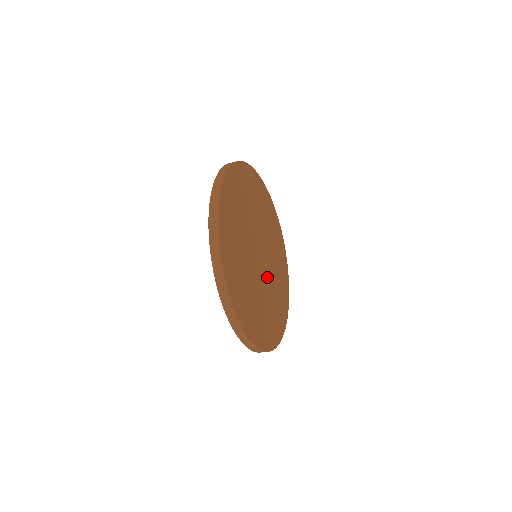
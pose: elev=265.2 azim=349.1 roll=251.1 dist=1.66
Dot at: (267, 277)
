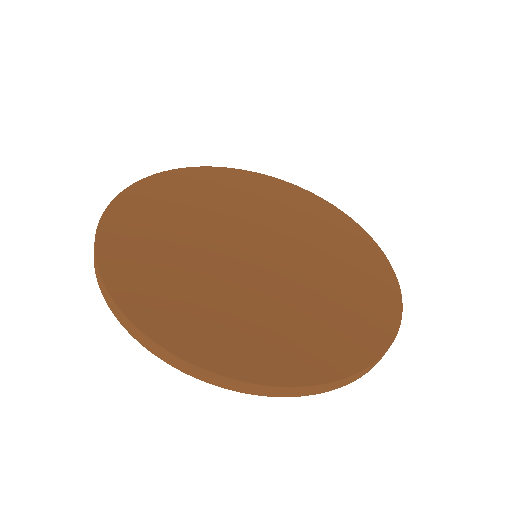
Dot at: (297, 264)
